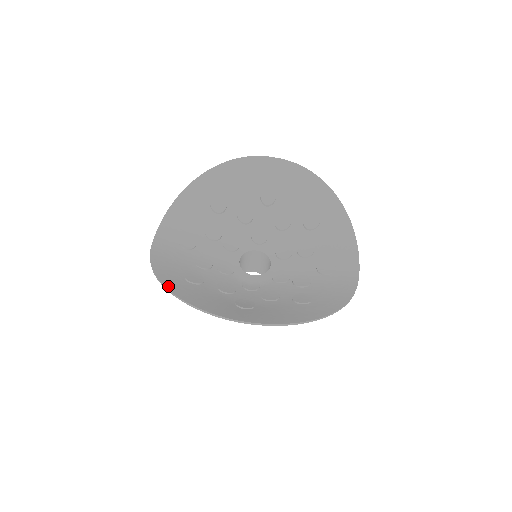
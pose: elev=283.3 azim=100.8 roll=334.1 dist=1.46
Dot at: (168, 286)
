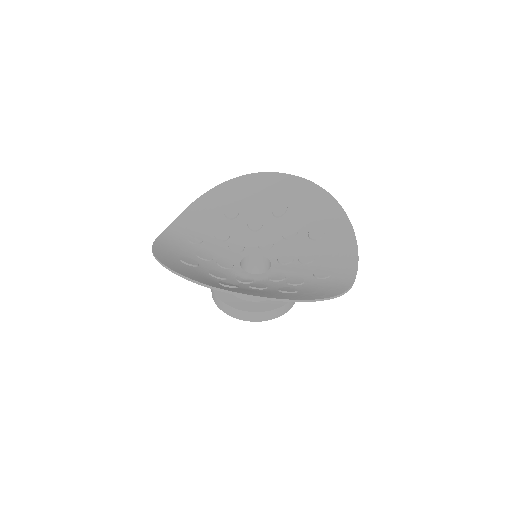
Dot at: (159, 258)
